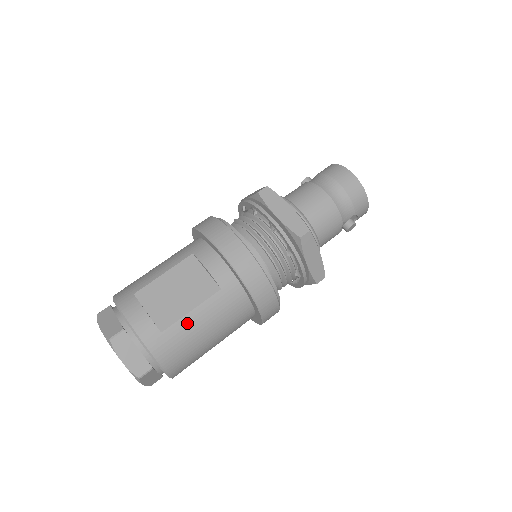
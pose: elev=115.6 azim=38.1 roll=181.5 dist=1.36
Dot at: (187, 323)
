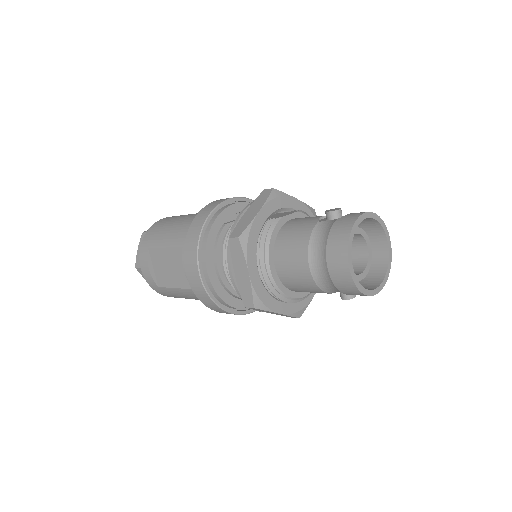
Dot at: (174, 291)
